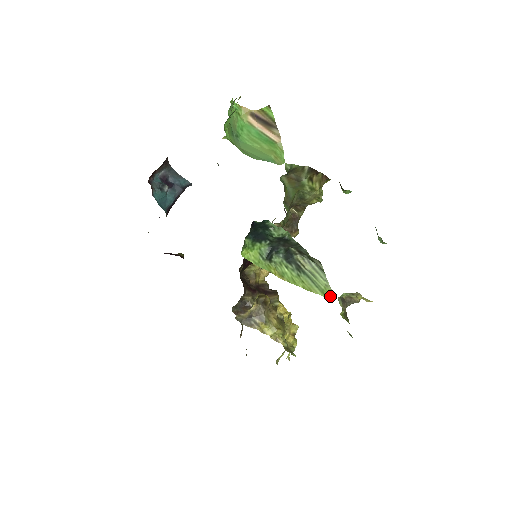
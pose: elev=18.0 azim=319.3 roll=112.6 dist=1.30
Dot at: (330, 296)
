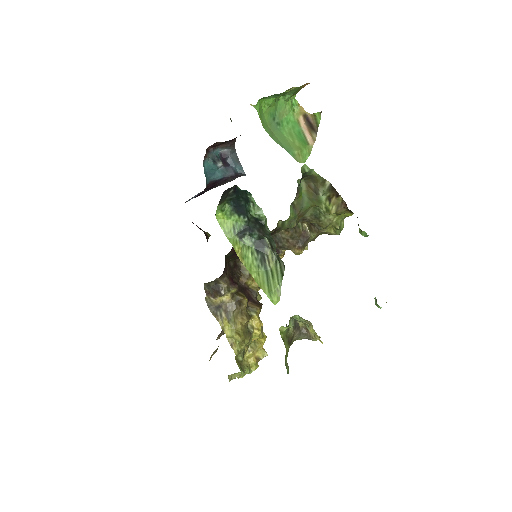
Dot at: (275, 301)
